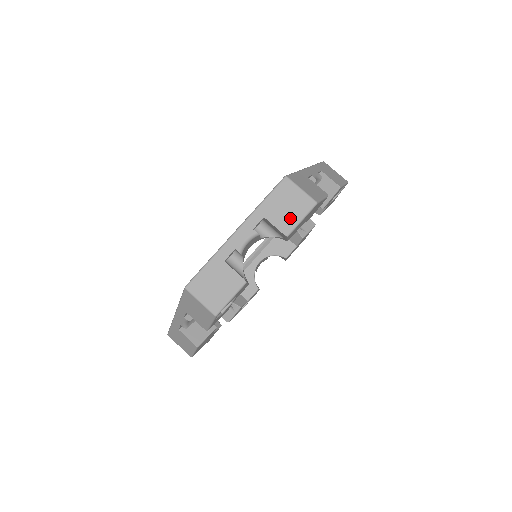
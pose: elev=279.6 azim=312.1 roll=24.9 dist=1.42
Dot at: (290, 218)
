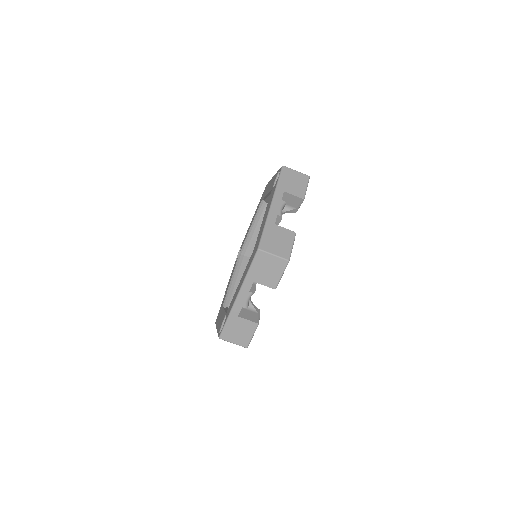
Dot at: (273, 277)
